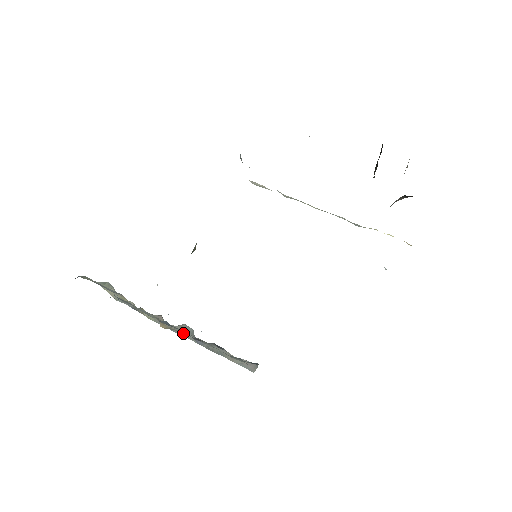
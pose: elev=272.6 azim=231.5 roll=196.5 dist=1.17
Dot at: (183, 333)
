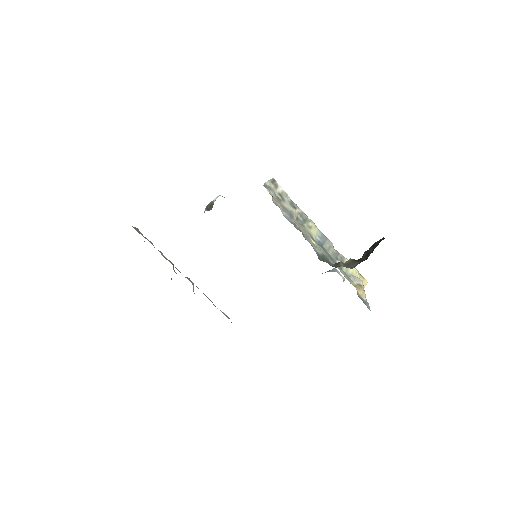
Dot at: (185, 277)
